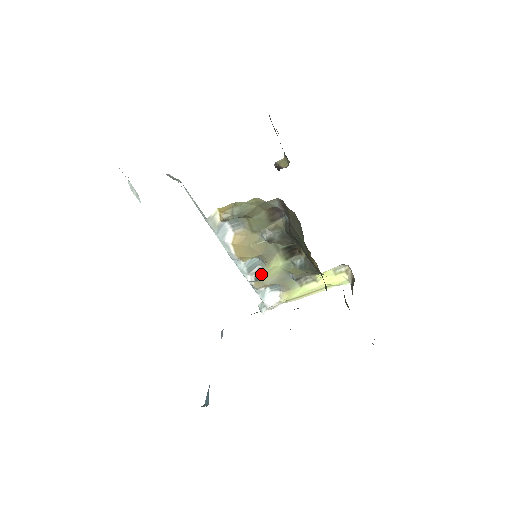
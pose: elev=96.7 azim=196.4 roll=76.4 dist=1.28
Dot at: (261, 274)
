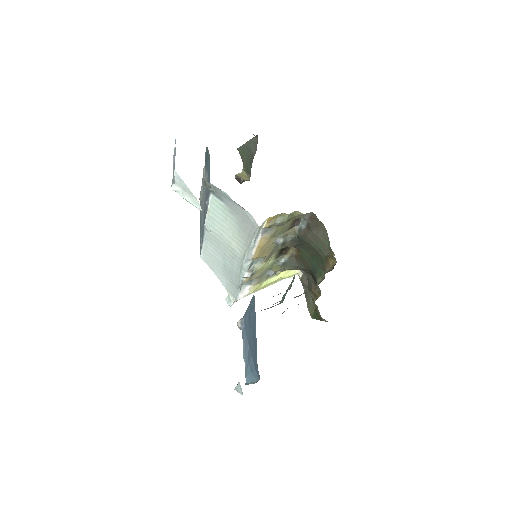
Dot at: (256, 271)
